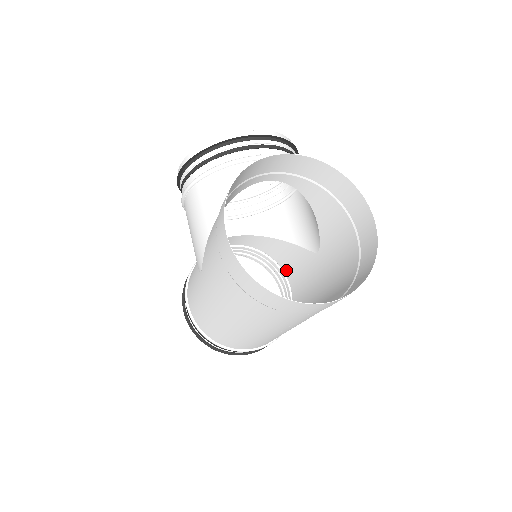
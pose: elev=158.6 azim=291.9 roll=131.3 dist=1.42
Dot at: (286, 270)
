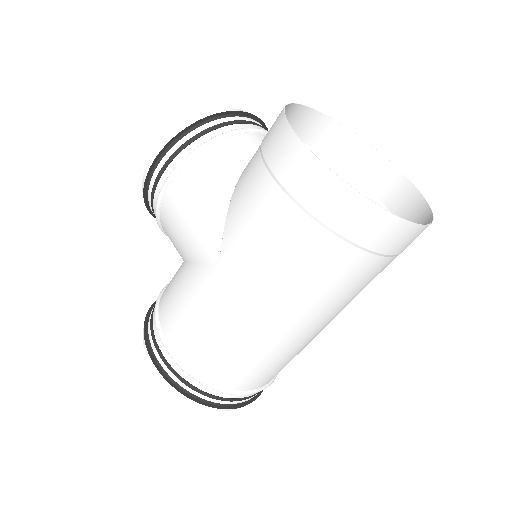
Dot at: occluded
